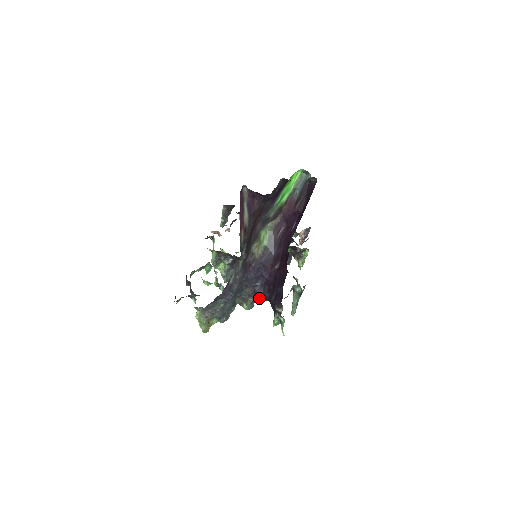
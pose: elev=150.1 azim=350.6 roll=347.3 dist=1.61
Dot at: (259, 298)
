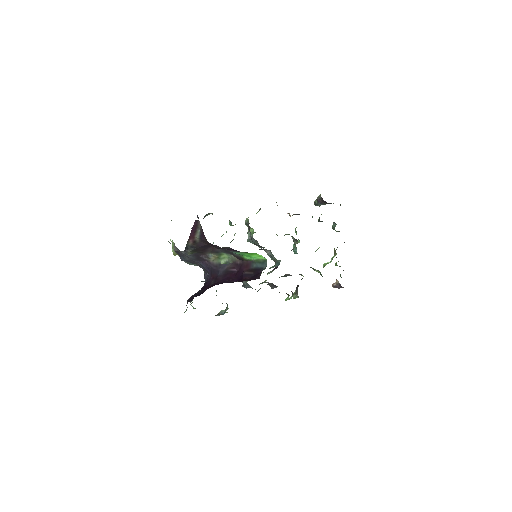
Dot at: occluded
